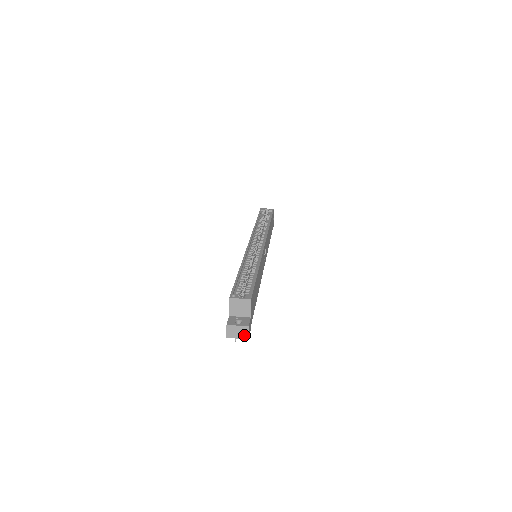
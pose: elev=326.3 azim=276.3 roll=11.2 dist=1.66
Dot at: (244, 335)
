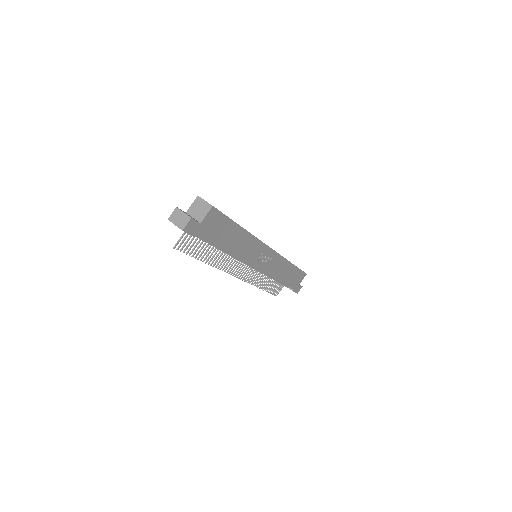
Dot at: (182, 224)
